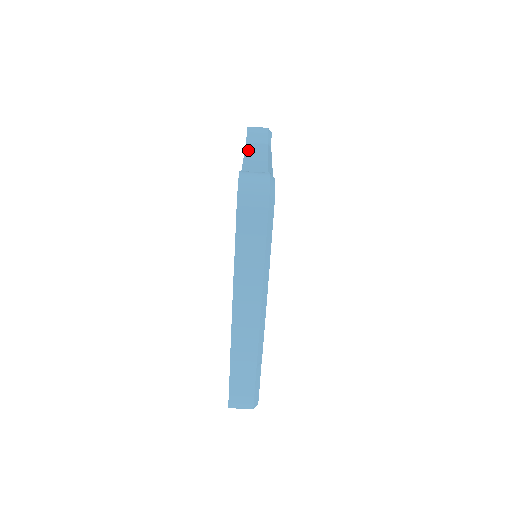
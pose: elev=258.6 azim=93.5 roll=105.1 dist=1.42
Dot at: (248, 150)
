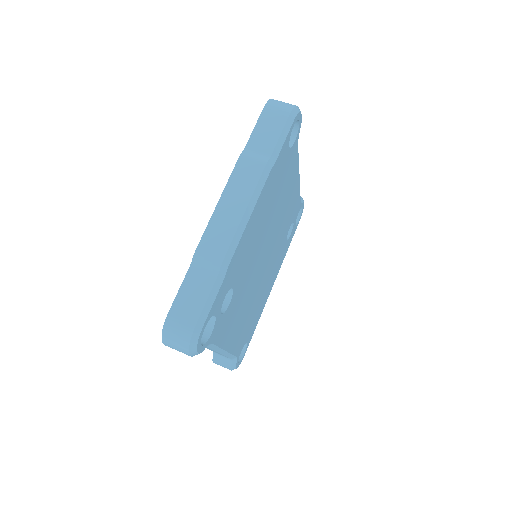
Dot at: occluded
